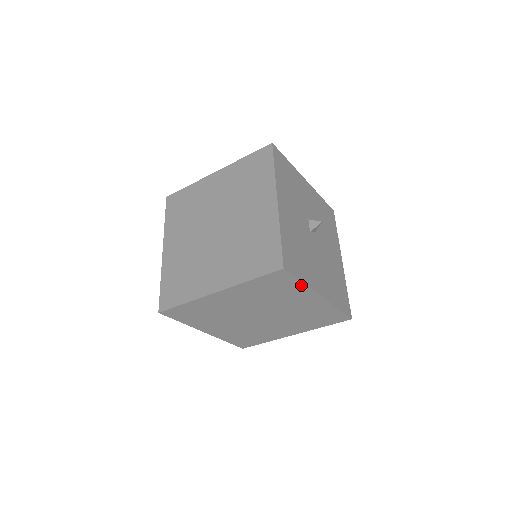
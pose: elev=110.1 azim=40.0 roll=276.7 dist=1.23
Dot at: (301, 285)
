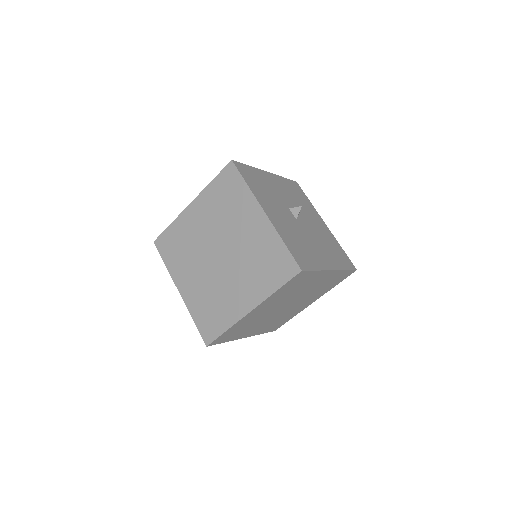
Dot at: (316, 272)
